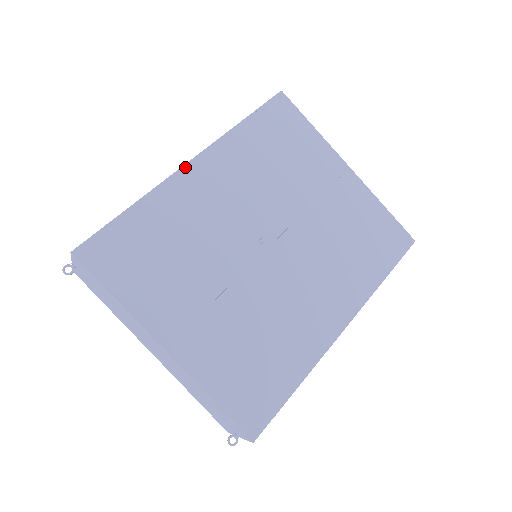
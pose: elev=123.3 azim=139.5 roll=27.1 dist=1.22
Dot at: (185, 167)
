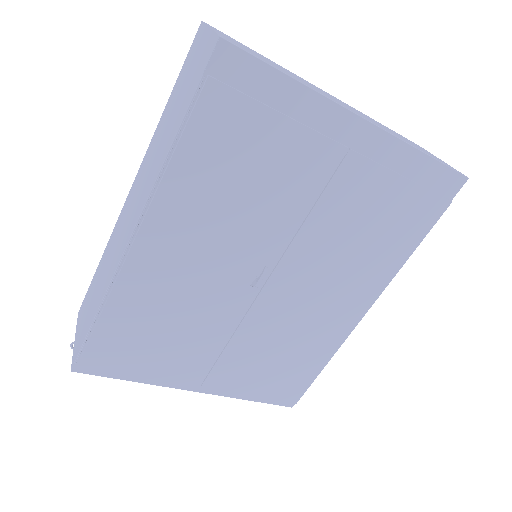
Dot at: (130, 250)
